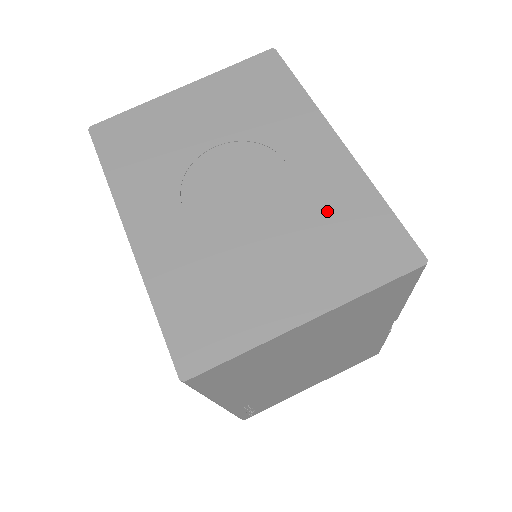
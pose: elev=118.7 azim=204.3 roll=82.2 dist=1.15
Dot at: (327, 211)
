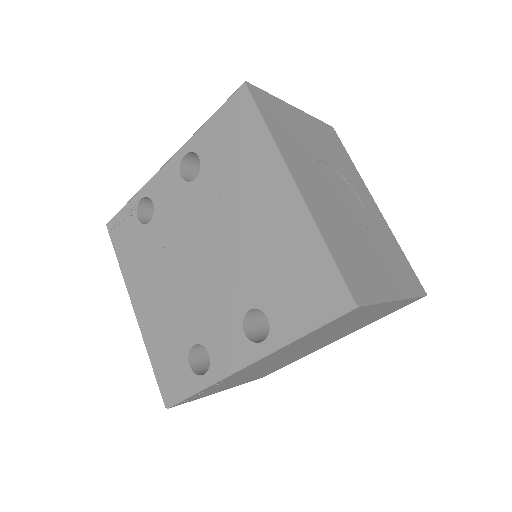
Dot at: (385, 242)
